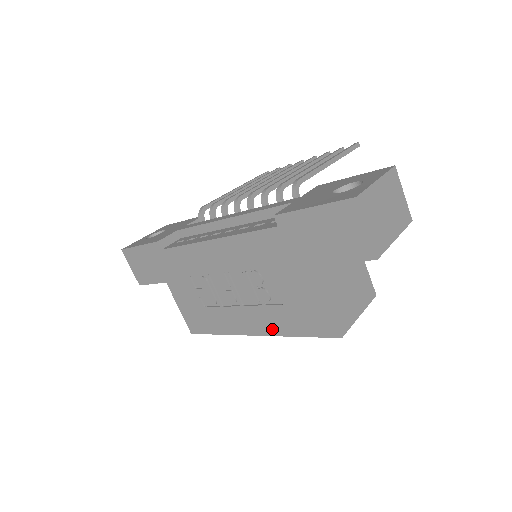
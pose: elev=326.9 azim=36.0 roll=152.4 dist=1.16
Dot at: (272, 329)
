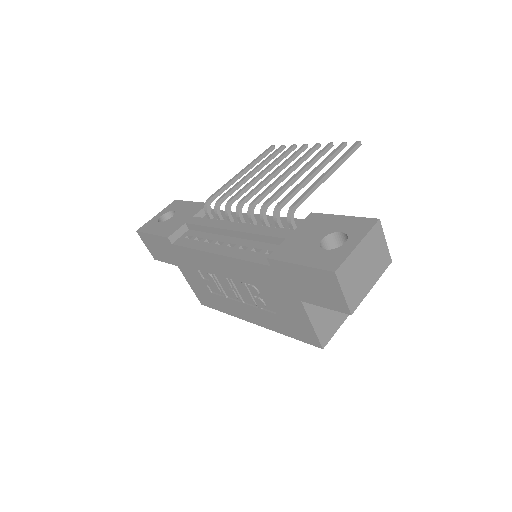
Dot at: (268, 325)
